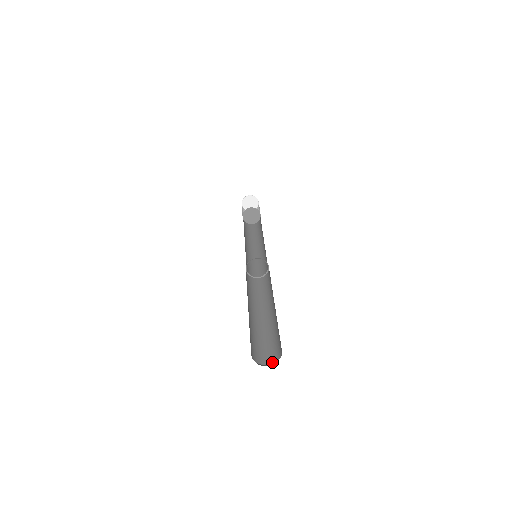
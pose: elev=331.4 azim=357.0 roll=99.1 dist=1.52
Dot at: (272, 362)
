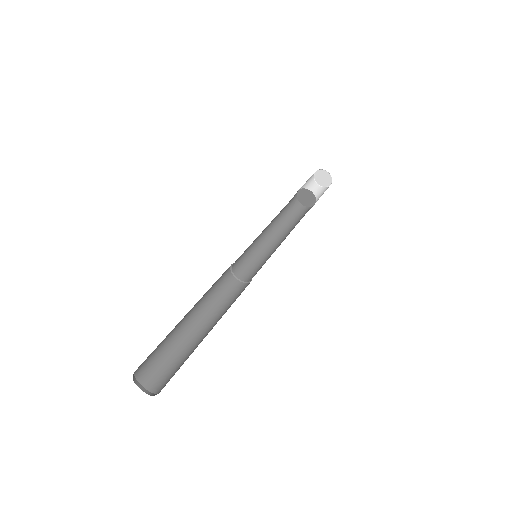
Dot at: (154, 391)
